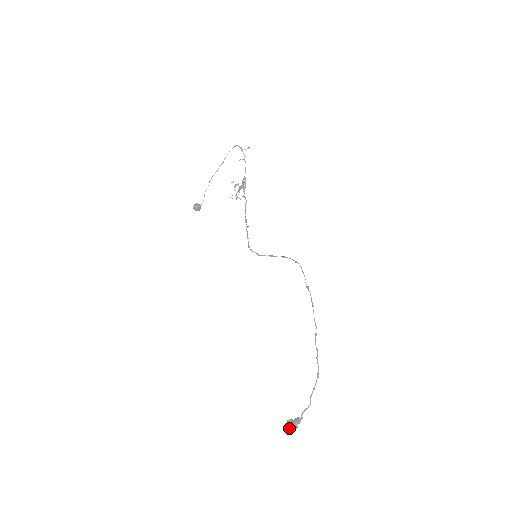
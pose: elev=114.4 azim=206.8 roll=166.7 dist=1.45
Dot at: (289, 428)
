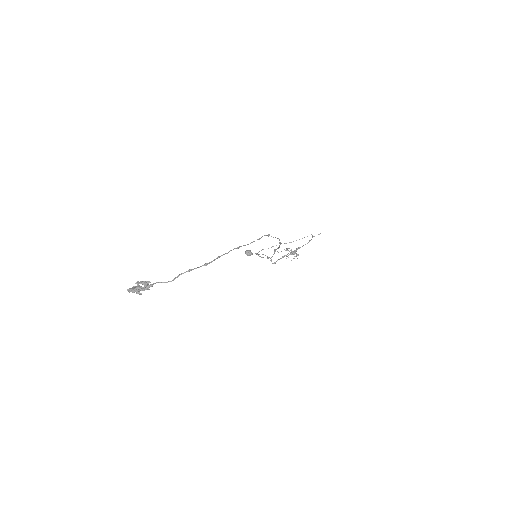
Dot at: (132, 288)
